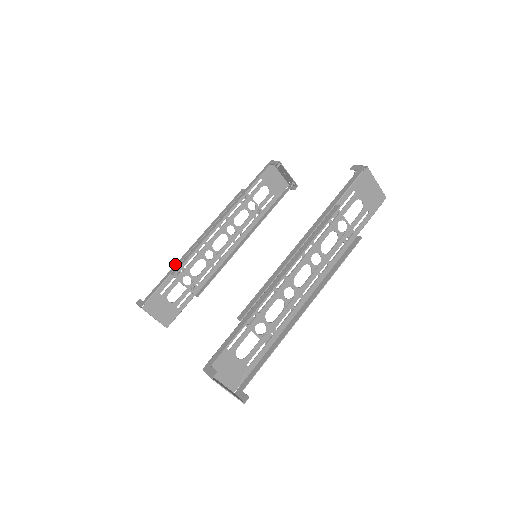
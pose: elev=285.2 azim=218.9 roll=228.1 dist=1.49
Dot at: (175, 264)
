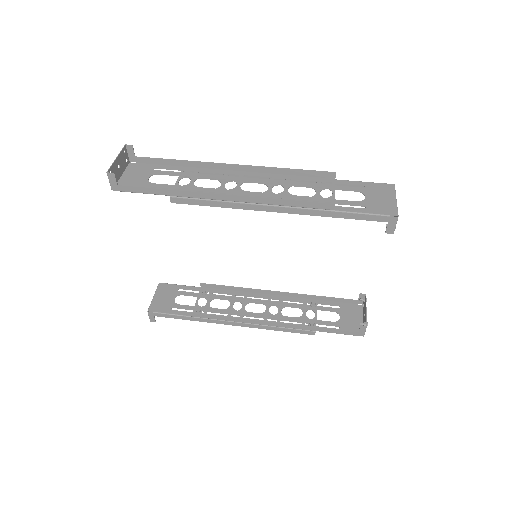
Dot at: occluded
